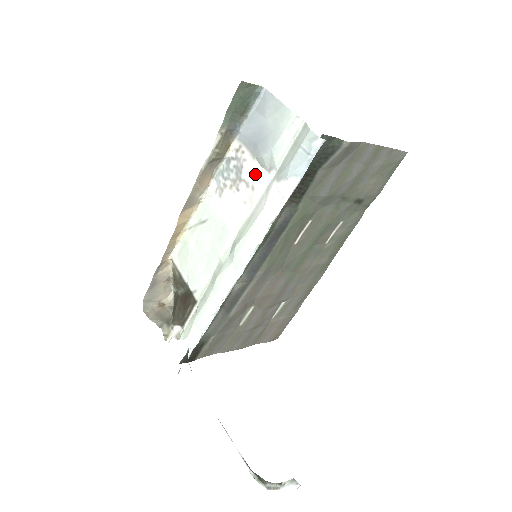
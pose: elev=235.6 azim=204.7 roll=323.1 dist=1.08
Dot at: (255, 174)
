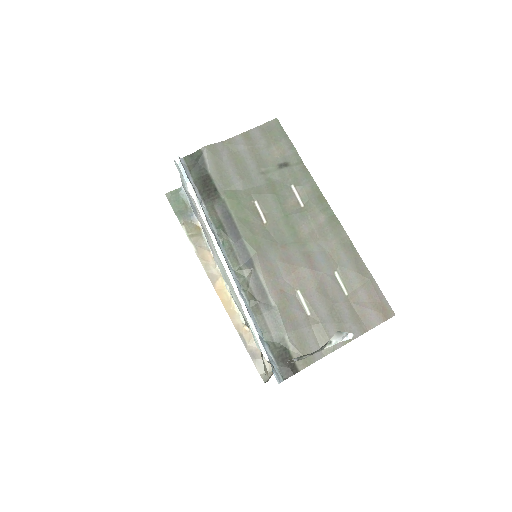
Dot at: occluded
